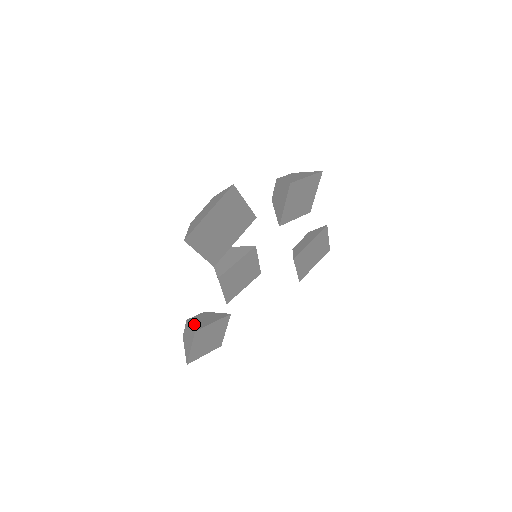
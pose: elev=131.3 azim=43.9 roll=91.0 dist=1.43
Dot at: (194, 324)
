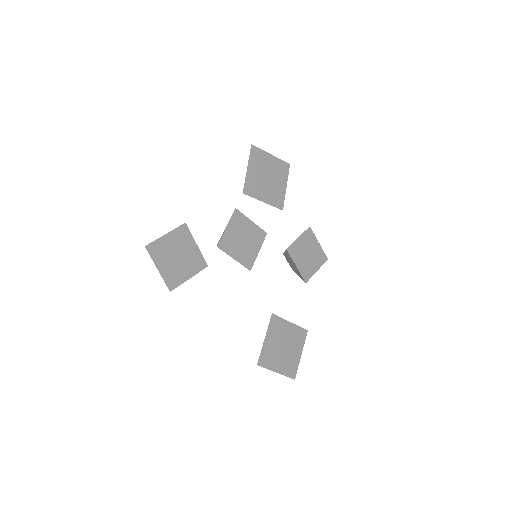
Dot at: occluded
